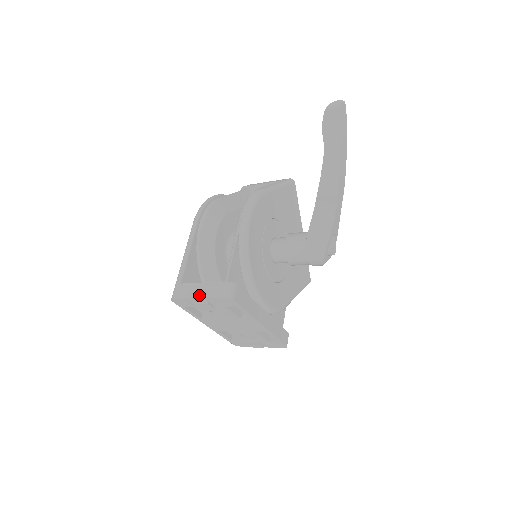
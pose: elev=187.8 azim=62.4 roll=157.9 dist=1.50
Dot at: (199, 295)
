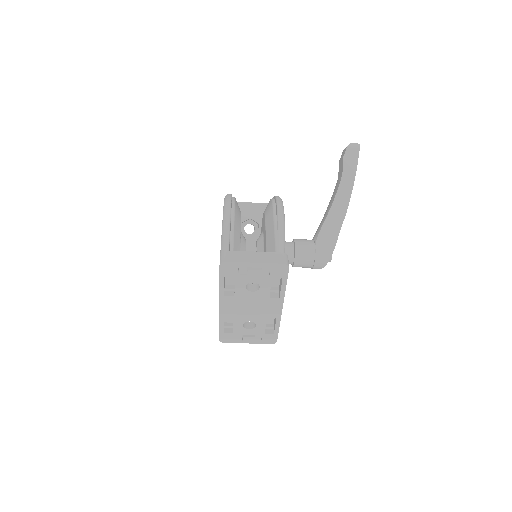
Dot at: (255, 260)
